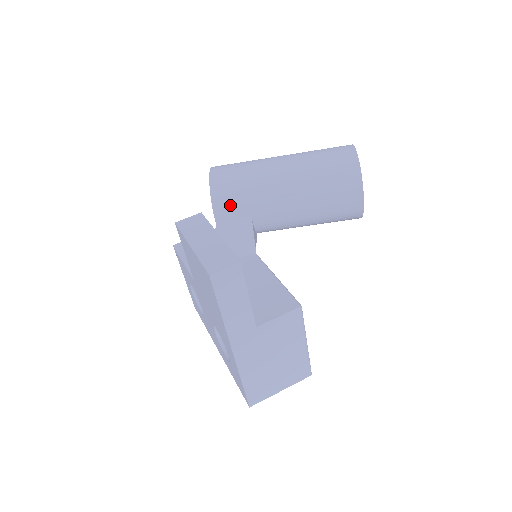
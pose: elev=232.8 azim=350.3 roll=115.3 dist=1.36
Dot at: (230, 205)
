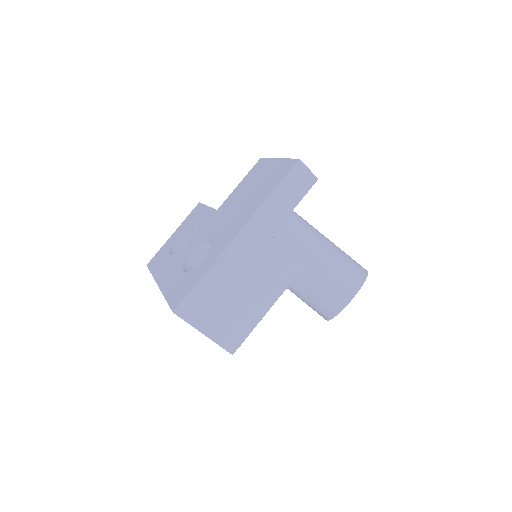
Dot at: occluded
